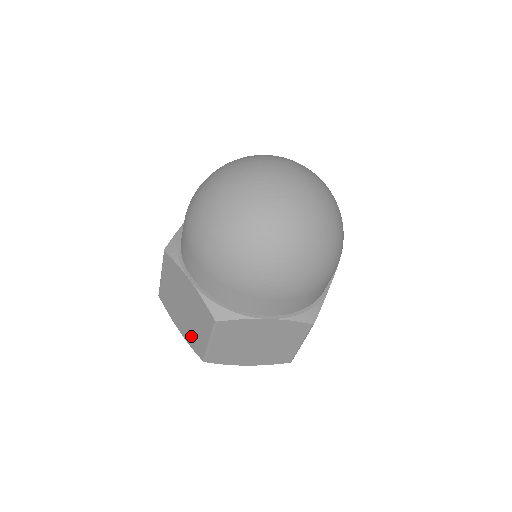
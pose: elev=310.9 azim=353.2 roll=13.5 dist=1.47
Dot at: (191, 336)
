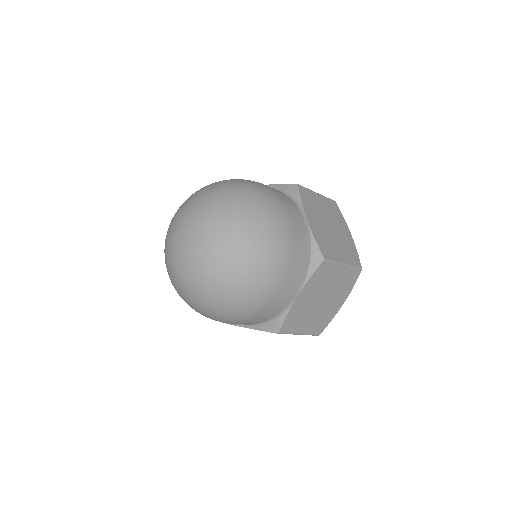
Dot at: occluded
